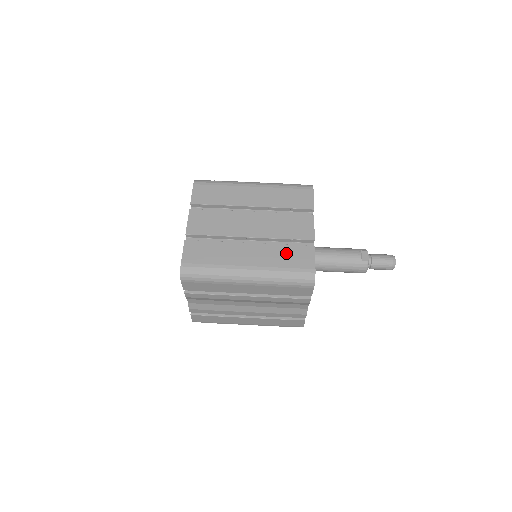
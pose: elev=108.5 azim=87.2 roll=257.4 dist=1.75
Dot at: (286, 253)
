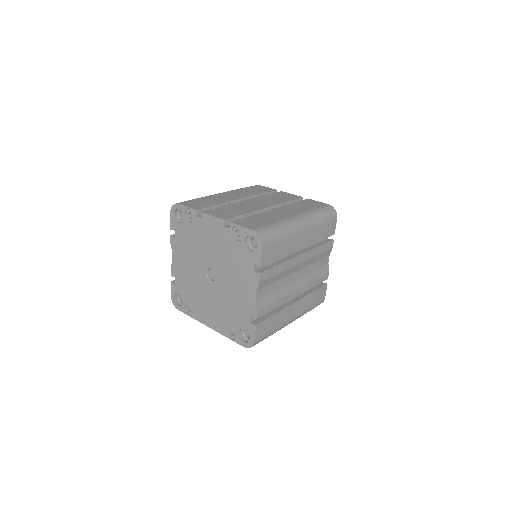
Dot at: (301, 205)
